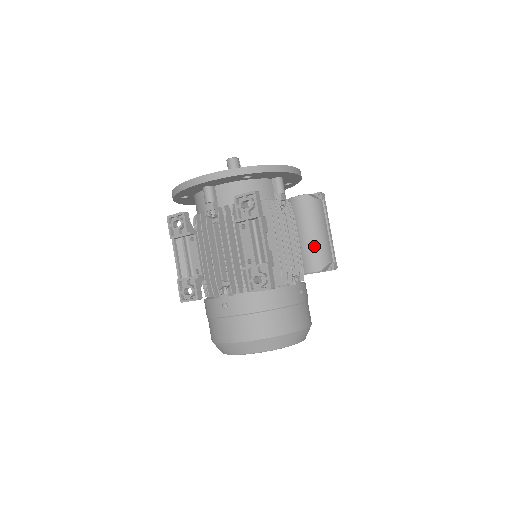
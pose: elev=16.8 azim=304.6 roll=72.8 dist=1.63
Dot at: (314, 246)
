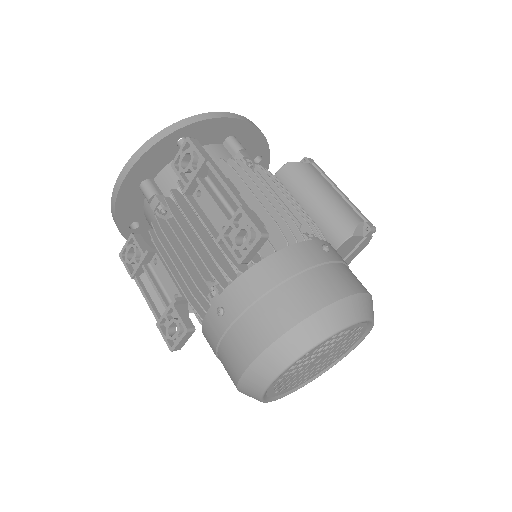
Dot at: (327, 211)
